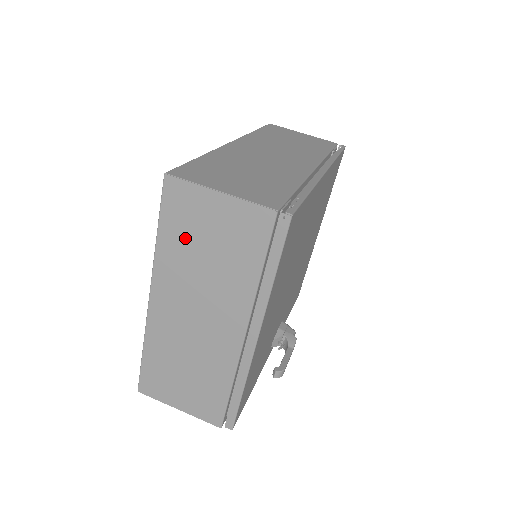
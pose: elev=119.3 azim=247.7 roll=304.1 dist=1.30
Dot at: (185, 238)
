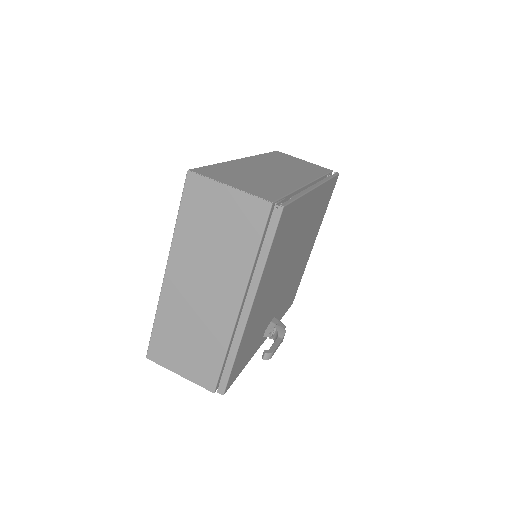
Dot at: (199, 223)
